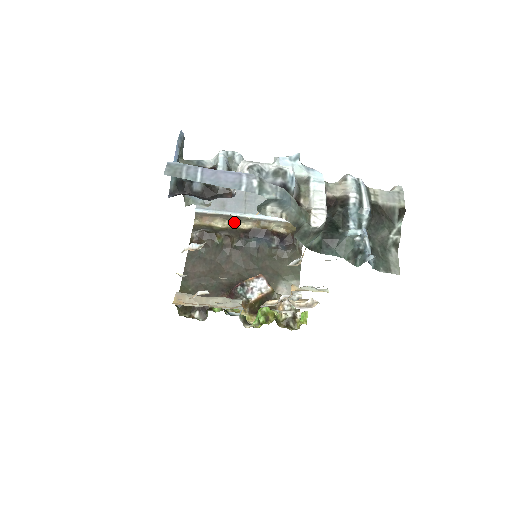
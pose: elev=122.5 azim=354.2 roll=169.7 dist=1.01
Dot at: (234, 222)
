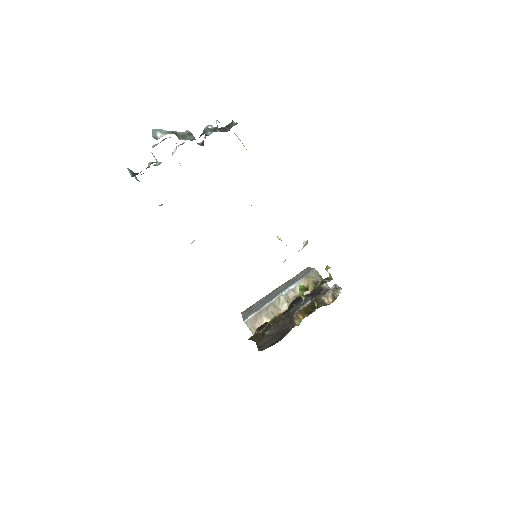
Dot at: (276, 314)
